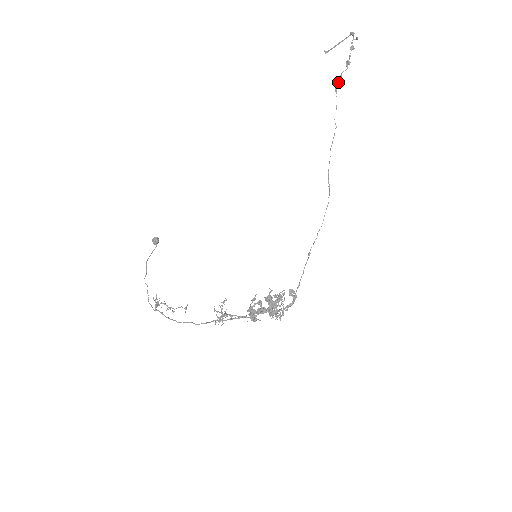
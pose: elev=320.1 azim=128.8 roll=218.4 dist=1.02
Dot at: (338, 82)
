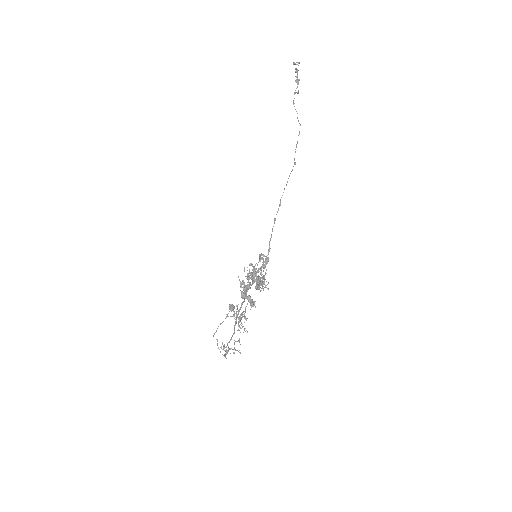
Dot at: occluded
